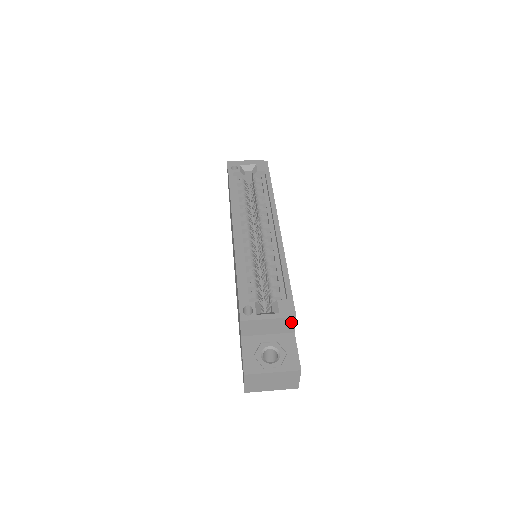
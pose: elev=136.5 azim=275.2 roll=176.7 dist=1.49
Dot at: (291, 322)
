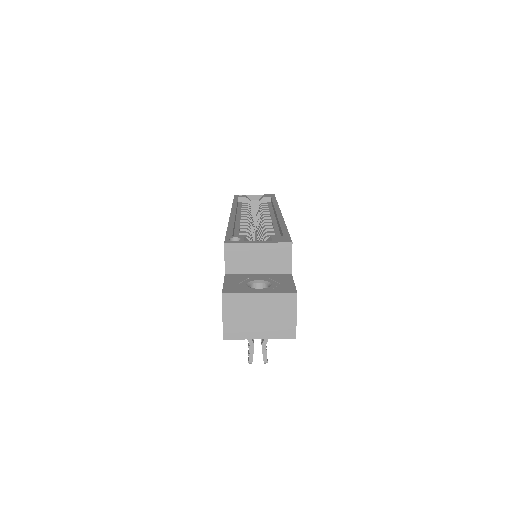
Dot at: (286, 252)
